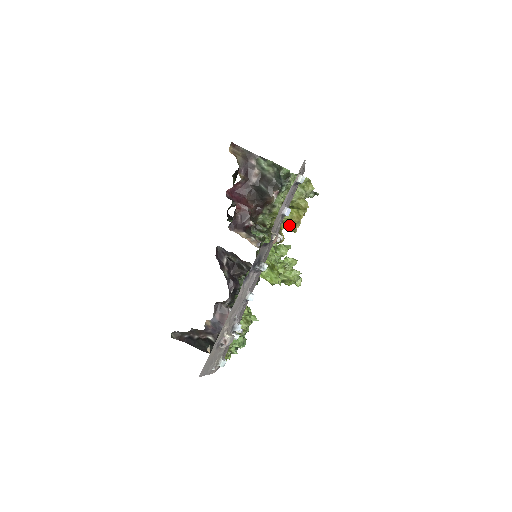
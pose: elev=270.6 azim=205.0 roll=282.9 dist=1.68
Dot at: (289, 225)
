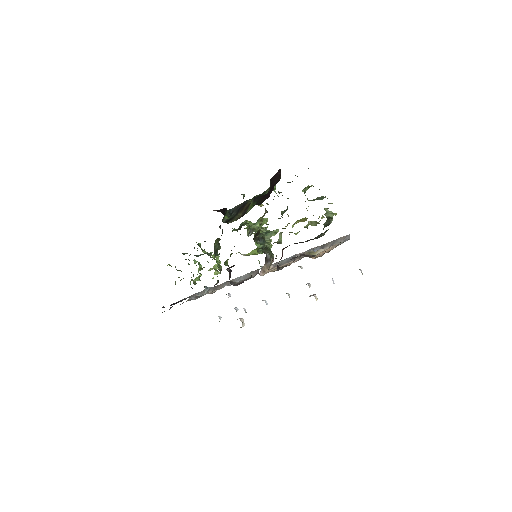
Dot at: occluded
